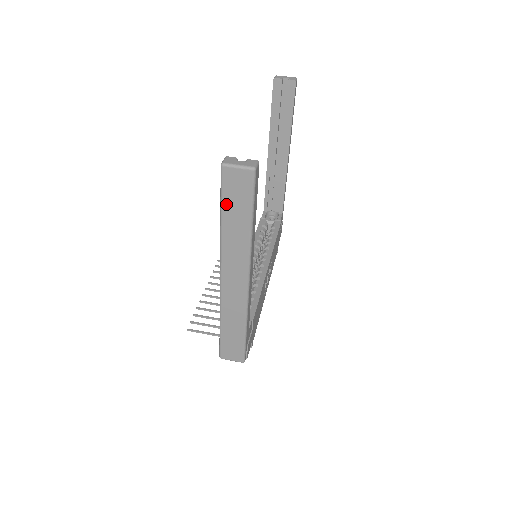
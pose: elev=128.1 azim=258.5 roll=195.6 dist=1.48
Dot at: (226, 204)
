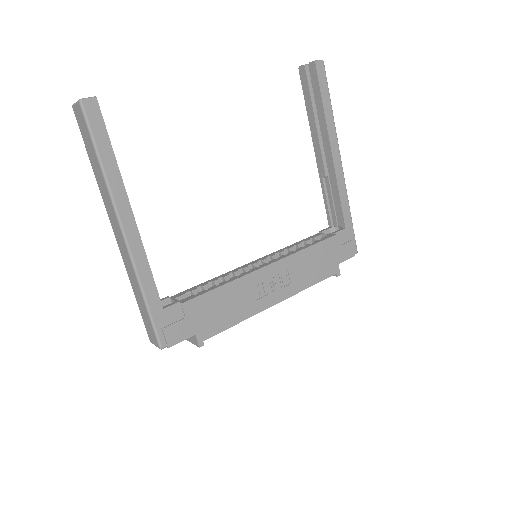
Dot at: (86, 146)
